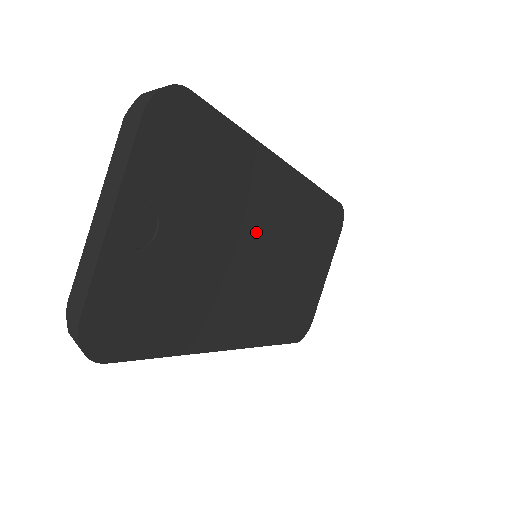
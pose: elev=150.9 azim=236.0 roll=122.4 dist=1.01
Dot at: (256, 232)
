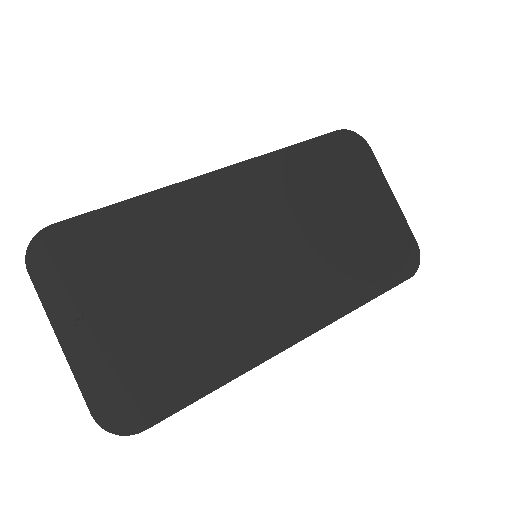
Dot at: (228, 244)
